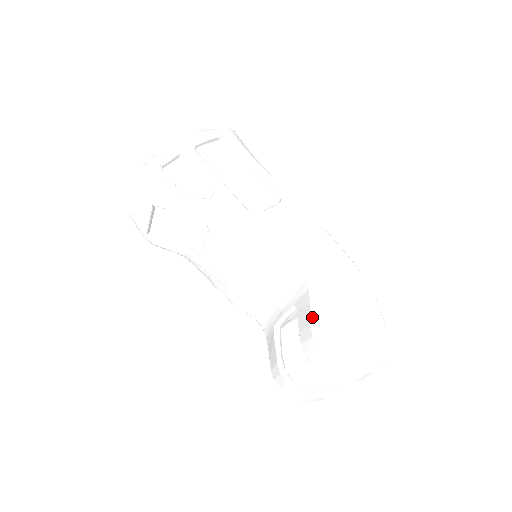
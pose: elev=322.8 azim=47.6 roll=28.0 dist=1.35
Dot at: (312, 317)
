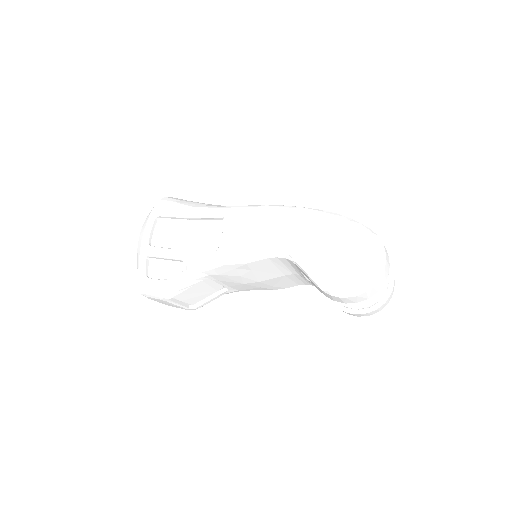
Dot at: (311, 279)
